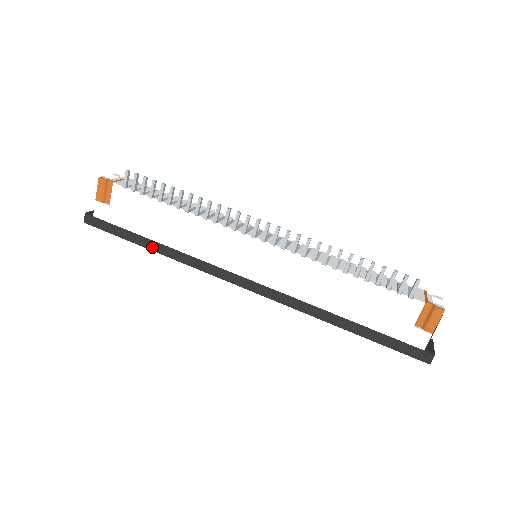
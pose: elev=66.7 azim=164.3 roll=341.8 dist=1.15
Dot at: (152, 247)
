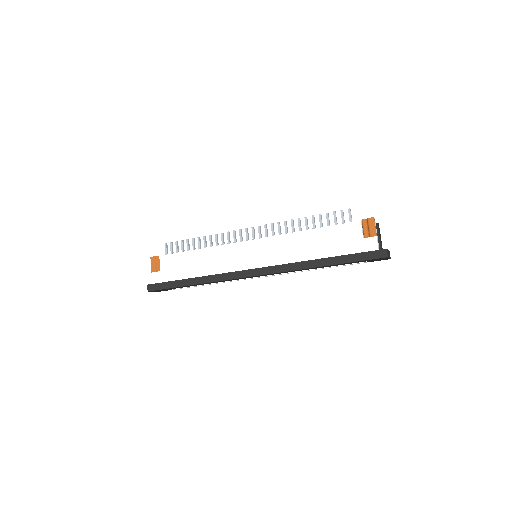
Dot at: (192, 283)
